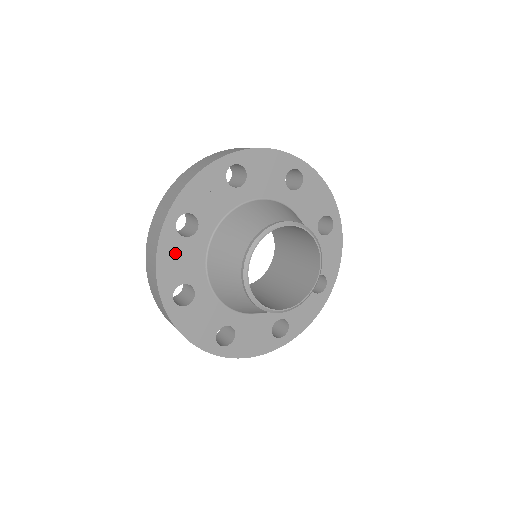
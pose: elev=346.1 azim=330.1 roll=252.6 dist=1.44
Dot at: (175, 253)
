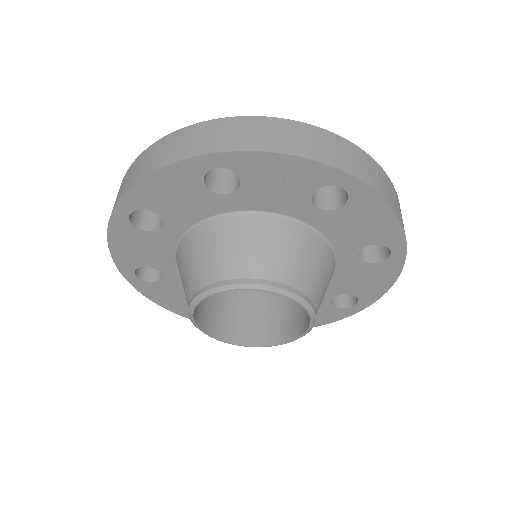
Dot at: (179, 187)
